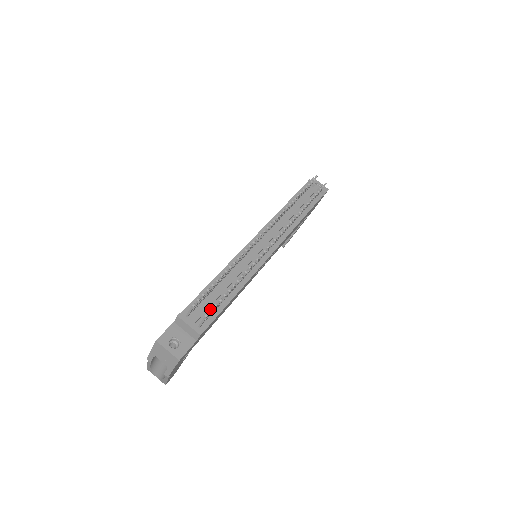
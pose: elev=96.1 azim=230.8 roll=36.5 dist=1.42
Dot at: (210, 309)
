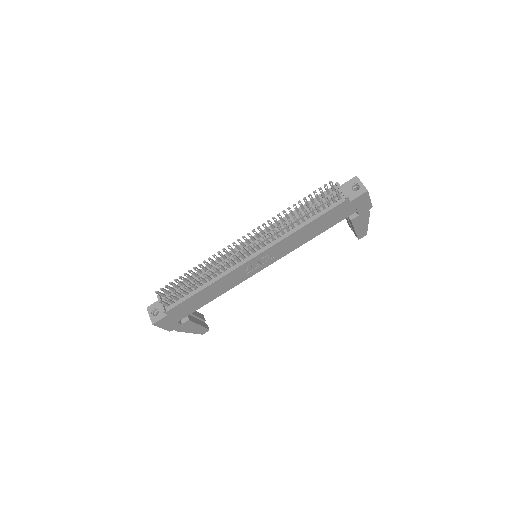
Dot at: occluded
